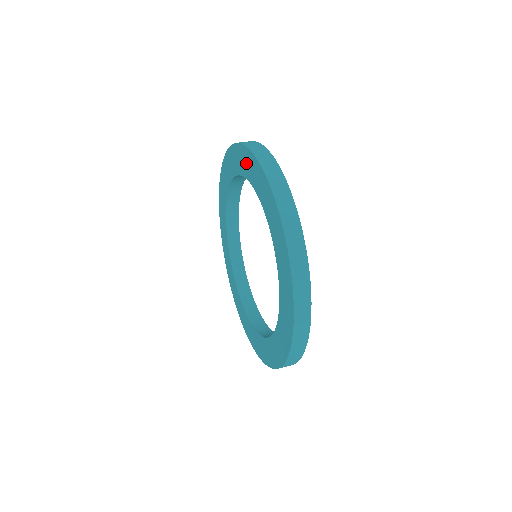
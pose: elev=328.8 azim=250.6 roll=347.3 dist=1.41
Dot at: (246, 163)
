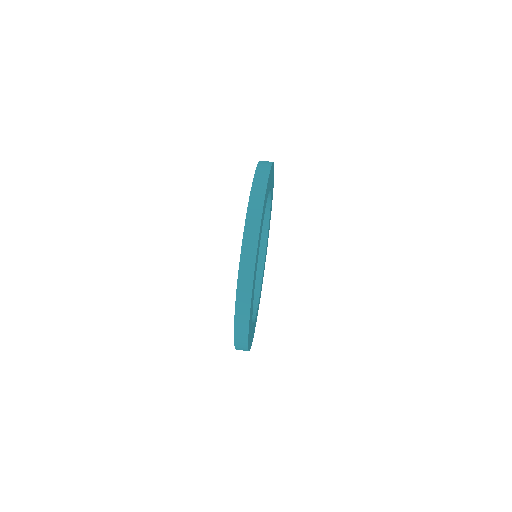
Dot at: occluded
